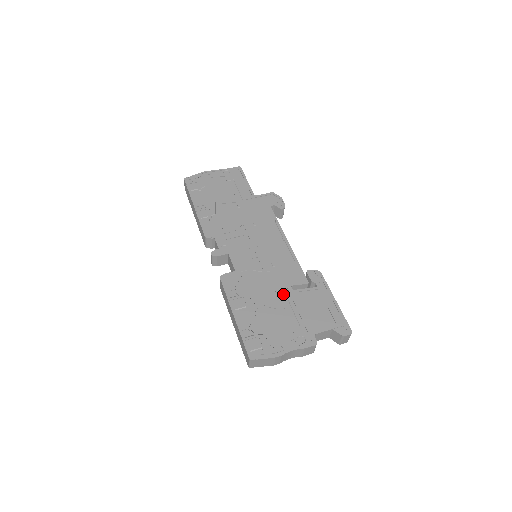
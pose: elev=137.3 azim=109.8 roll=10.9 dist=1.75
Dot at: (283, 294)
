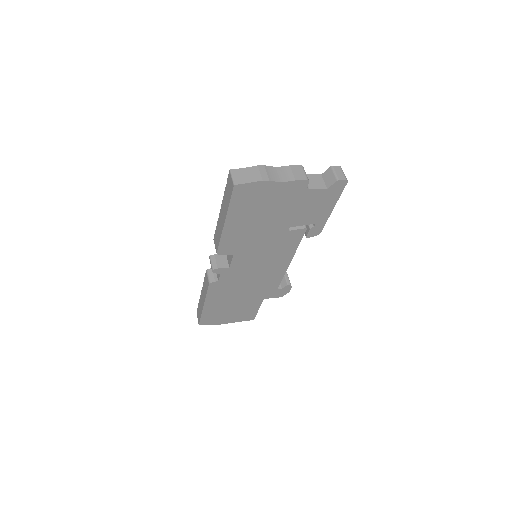
Dot at: occluded
